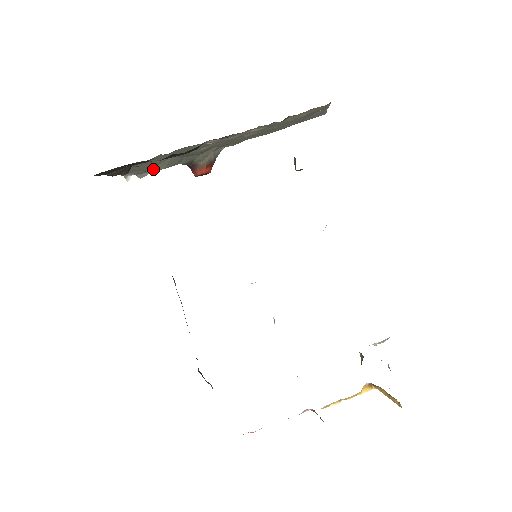
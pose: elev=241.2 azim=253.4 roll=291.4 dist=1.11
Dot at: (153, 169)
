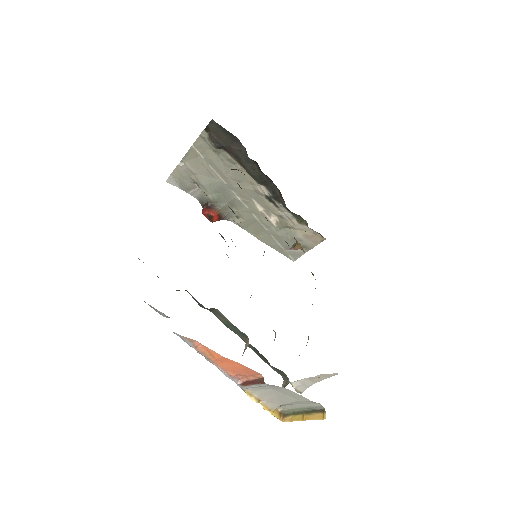
Dot at: (200, 177)
